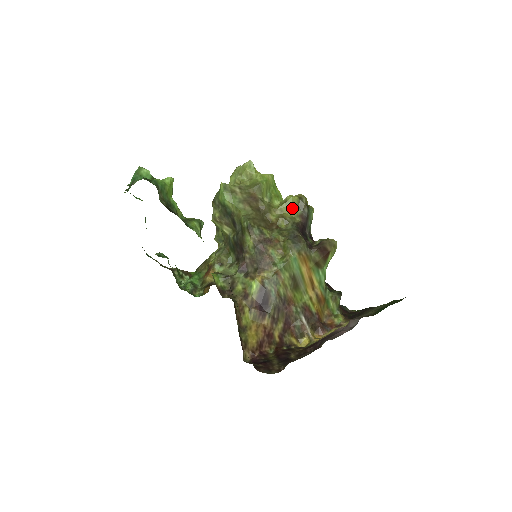
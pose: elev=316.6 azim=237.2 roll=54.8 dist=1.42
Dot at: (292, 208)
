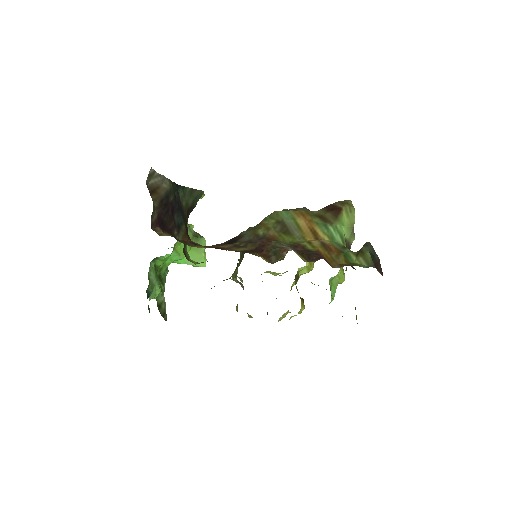
Dot at: occluded
